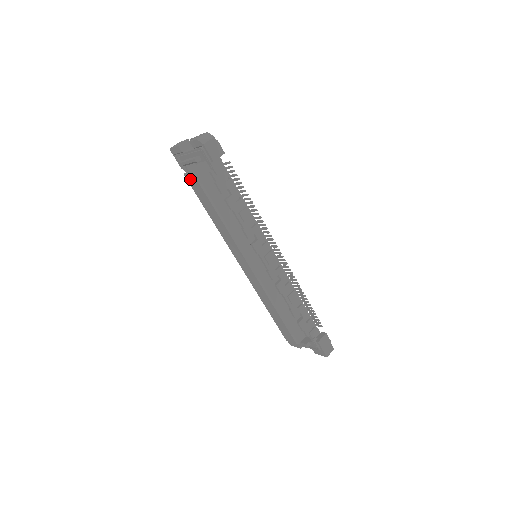
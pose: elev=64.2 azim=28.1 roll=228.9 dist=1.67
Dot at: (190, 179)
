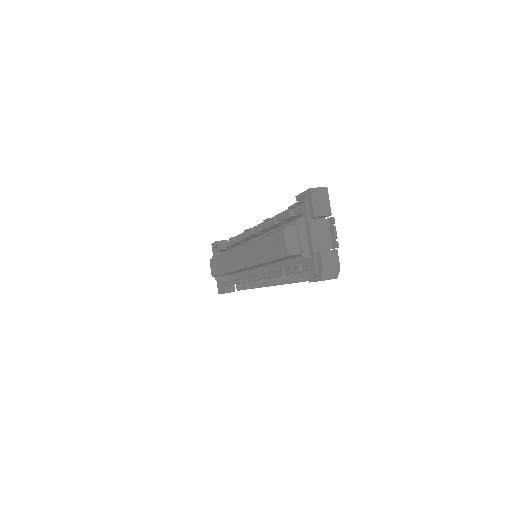
Dot at: (282, 239)
